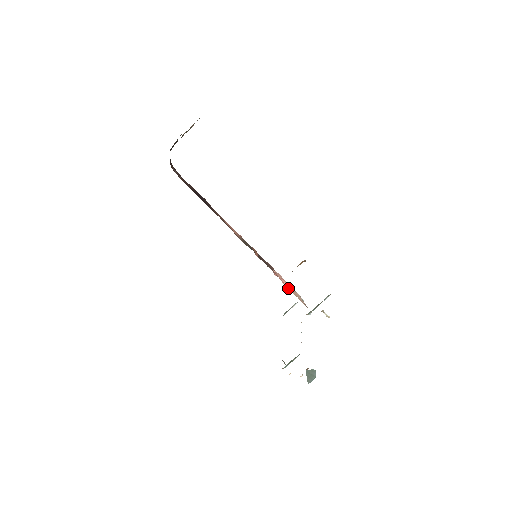
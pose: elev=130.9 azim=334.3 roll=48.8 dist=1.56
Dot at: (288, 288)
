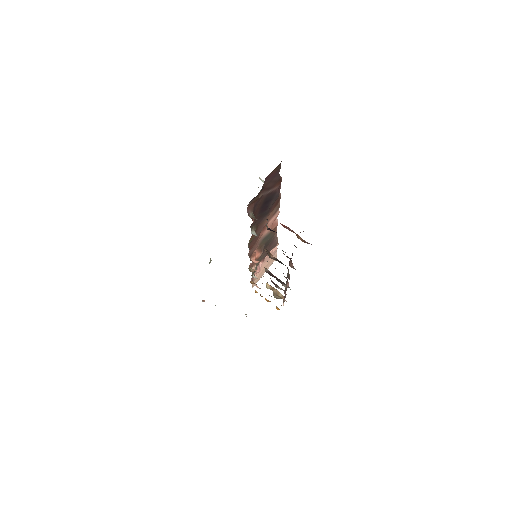
Dot at: (256, 274)
